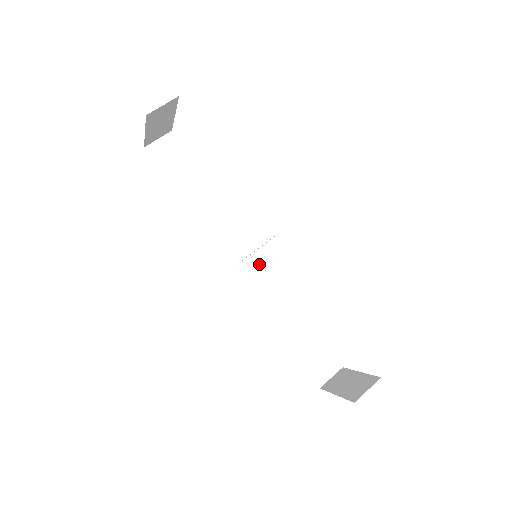
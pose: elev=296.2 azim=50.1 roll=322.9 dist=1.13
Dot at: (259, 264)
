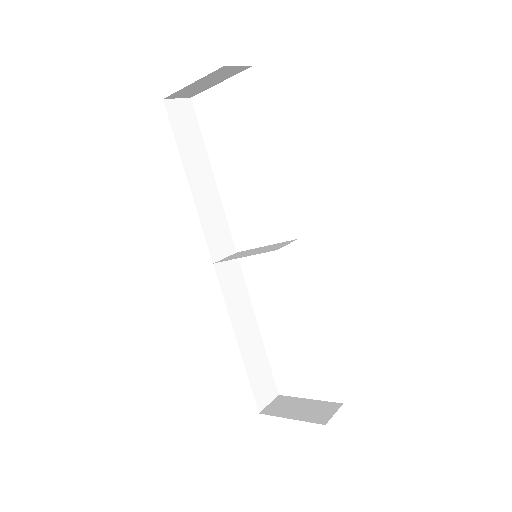
Dot at: (235, 268)
